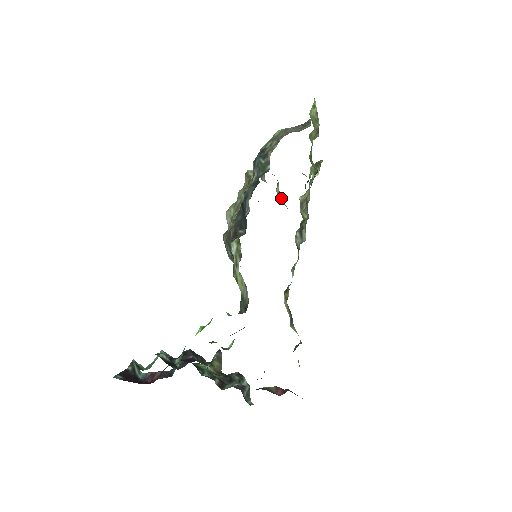
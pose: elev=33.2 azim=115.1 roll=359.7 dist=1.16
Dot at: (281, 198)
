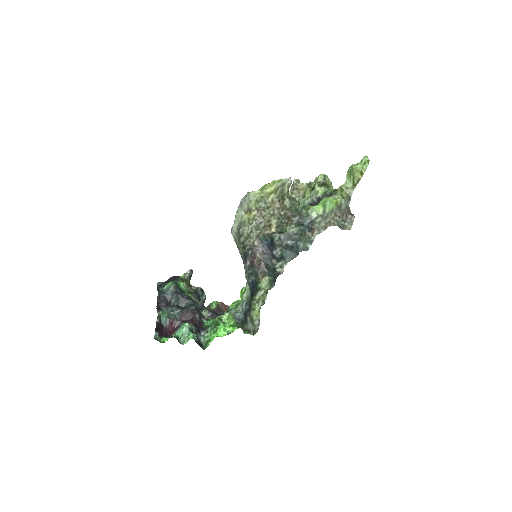
Dot at: occluded
